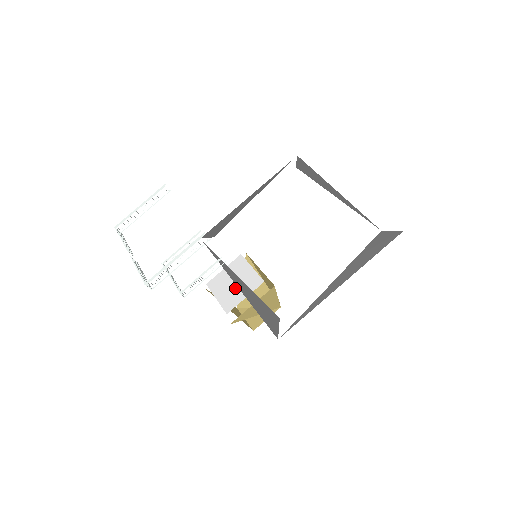
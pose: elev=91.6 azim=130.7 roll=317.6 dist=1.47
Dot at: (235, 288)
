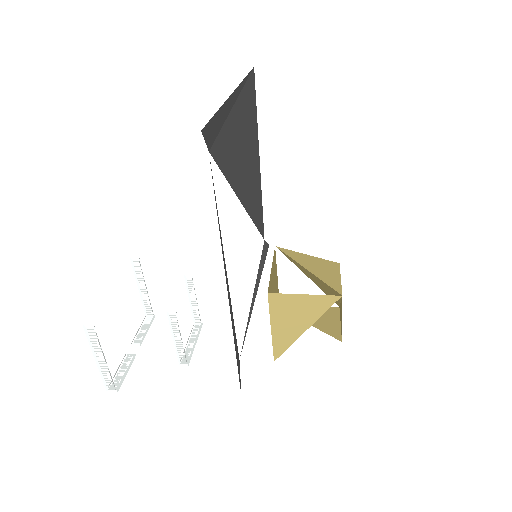
Dot at: occluded
